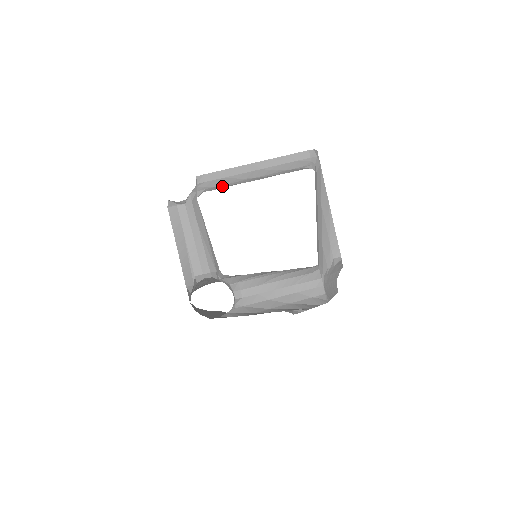
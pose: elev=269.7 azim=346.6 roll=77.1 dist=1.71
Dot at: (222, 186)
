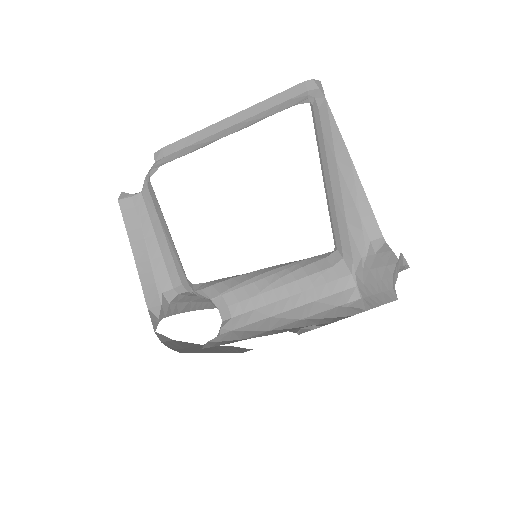
Dot at: (181, 156)
